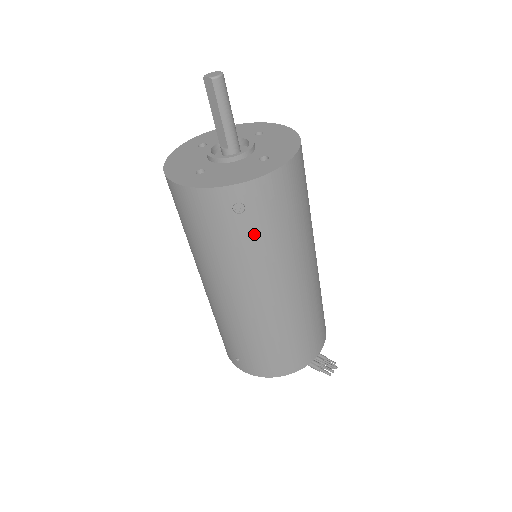
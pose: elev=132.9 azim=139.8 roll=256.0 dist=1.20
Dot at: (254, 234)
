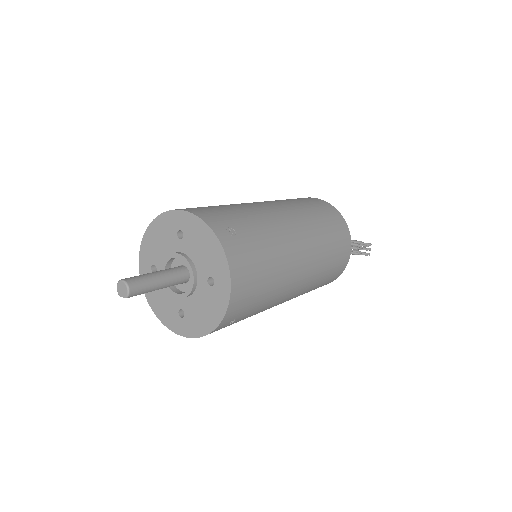
Dot at: (252, 311)
